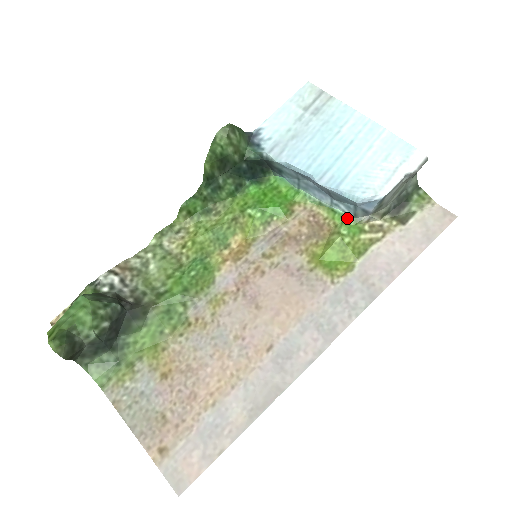
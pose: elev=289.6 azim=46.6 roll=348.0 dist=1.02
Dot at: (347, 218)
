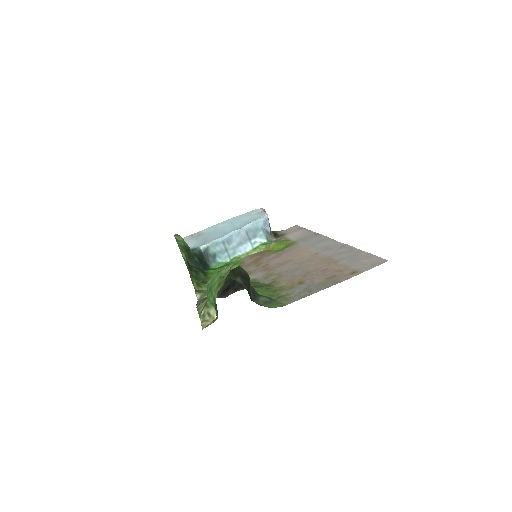
Dot at: (265, 243)
